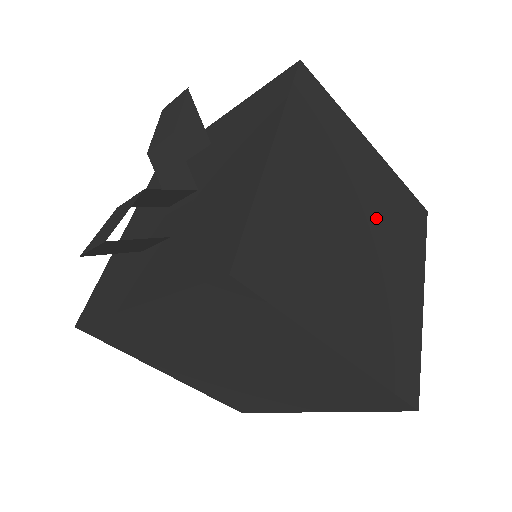
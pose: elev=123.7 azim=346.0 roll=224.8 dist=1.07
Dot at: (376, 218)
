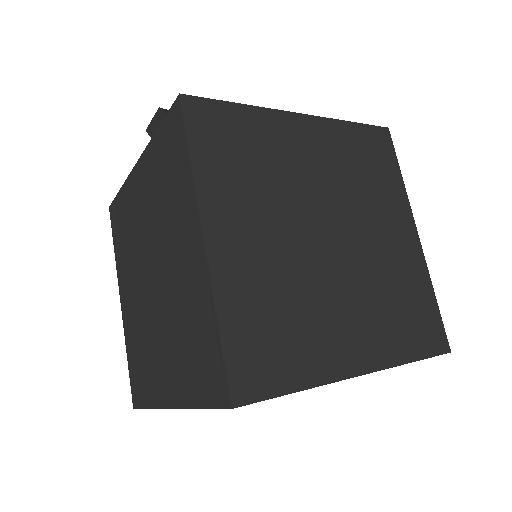
Dot at: (364, 259)
